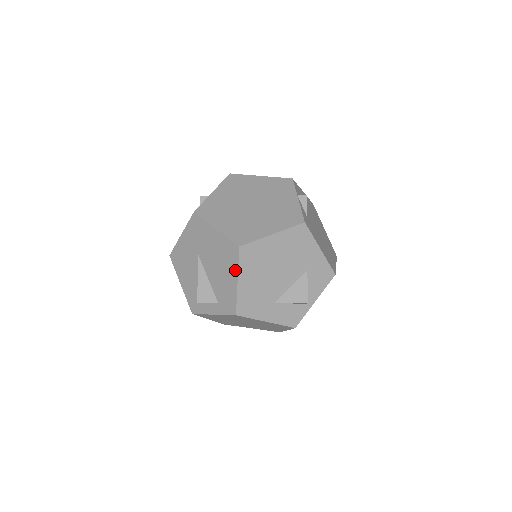
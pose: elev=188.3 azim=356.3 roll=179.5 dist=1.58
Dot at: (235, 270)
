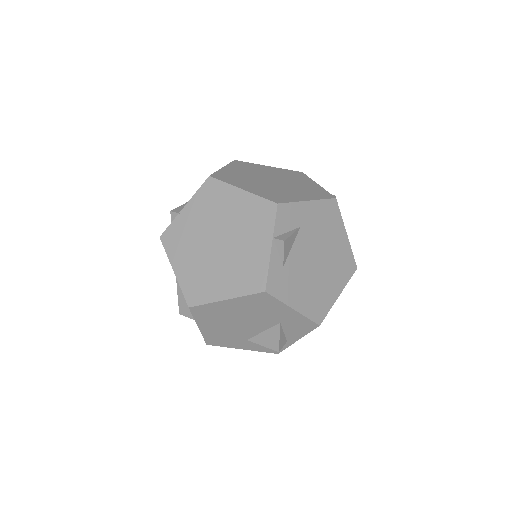
Dot at: occluded
